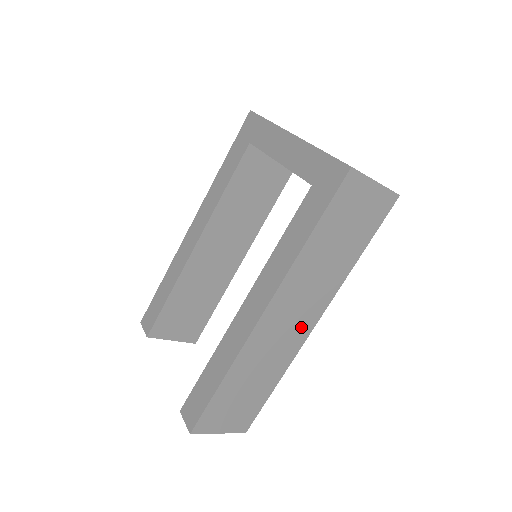
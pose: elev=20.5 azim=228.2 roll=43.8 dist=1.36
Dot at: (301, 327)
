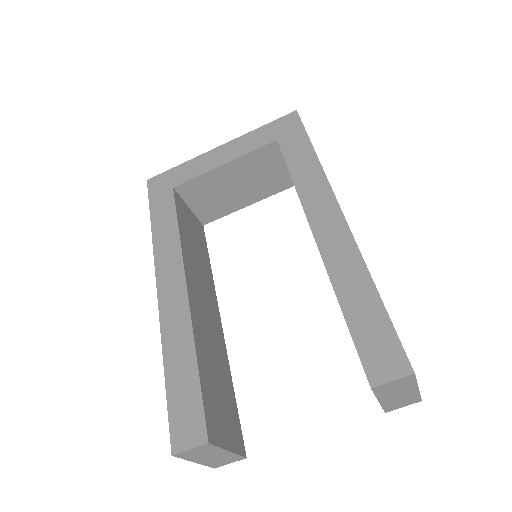
Dot at: occluded
